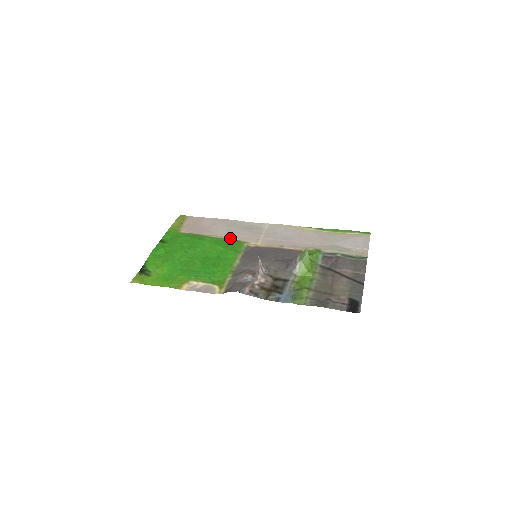
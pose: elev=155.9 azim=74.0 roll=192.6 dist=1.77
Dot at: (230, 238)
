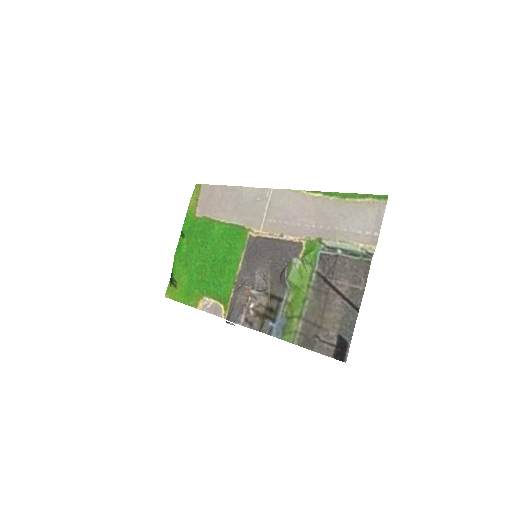
Dot at: (236, 222)
